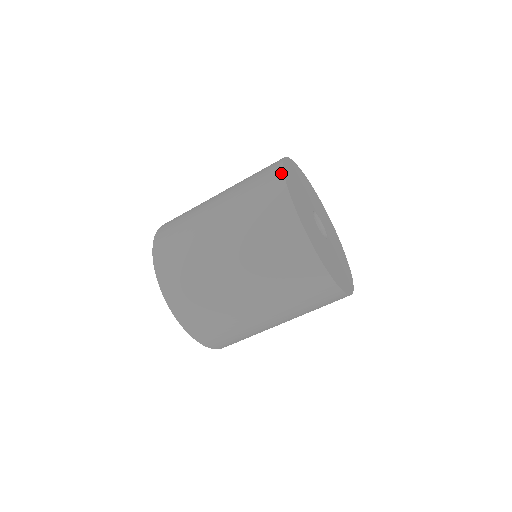
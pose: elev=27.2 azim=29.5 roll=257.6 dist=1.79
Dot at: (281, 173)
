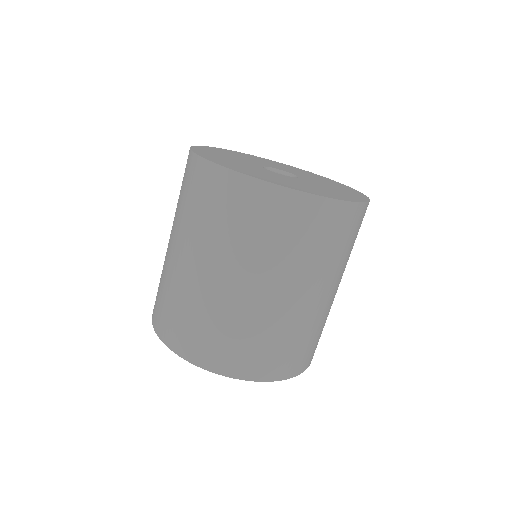
Dot at: (194, 156)
